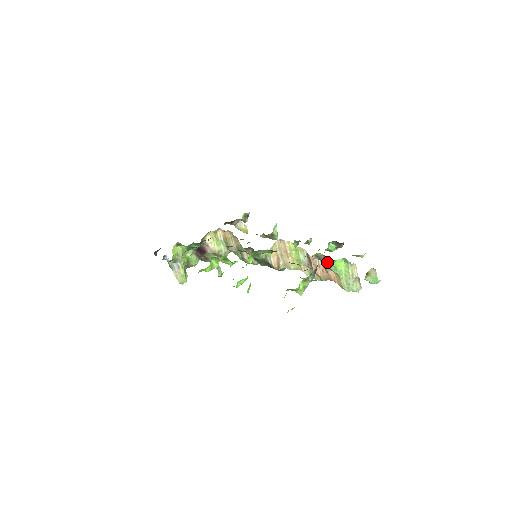
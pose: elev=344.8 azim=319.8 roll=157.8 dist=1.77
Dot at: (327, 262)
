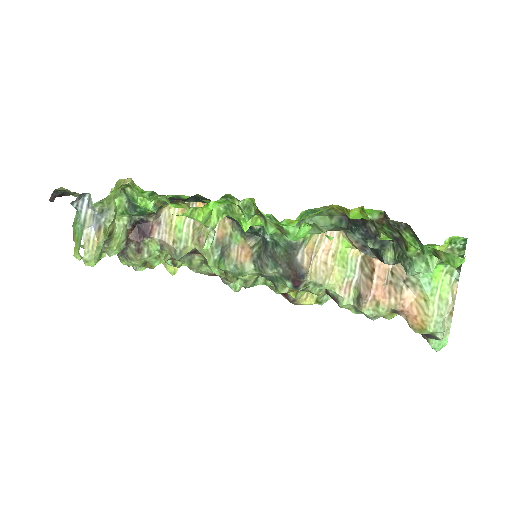
Dot at: occluded
